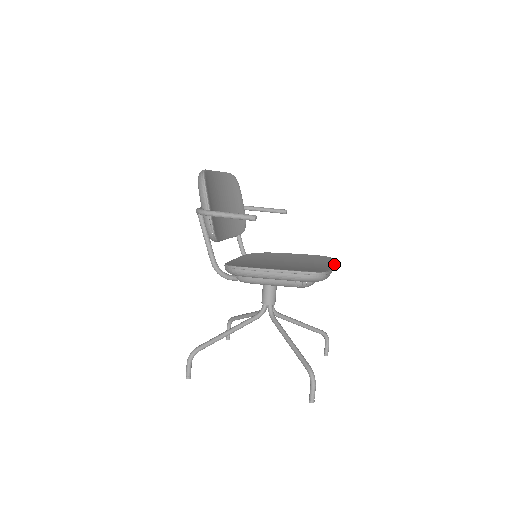
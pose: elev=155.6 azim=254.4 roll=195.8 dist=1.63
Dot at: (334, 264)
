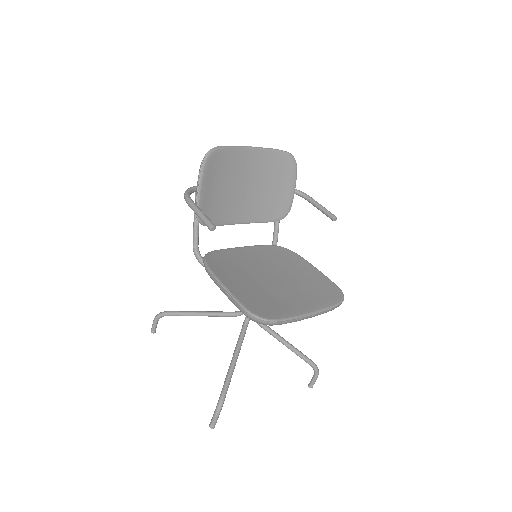
Dot at: (327, 309)
